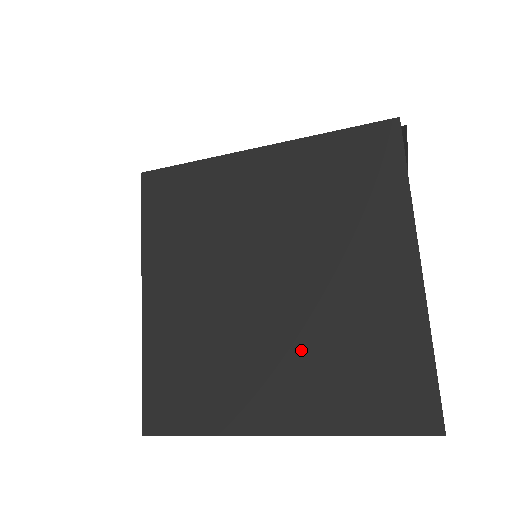
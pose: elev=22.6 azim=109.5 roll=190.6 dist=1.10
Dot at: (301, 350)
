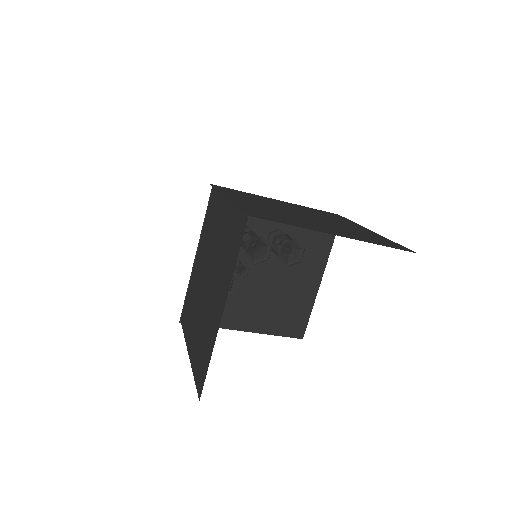
Dot at: (332, 227)
